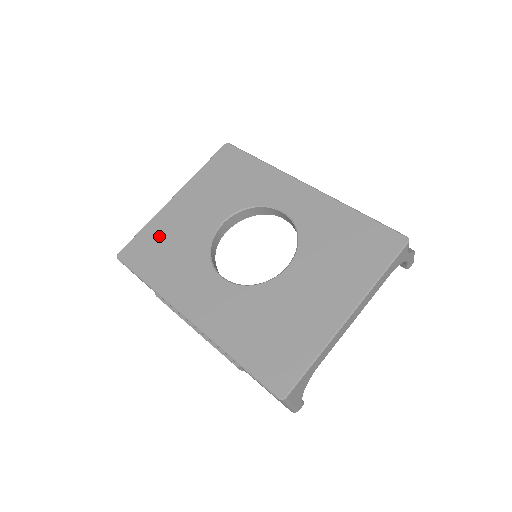
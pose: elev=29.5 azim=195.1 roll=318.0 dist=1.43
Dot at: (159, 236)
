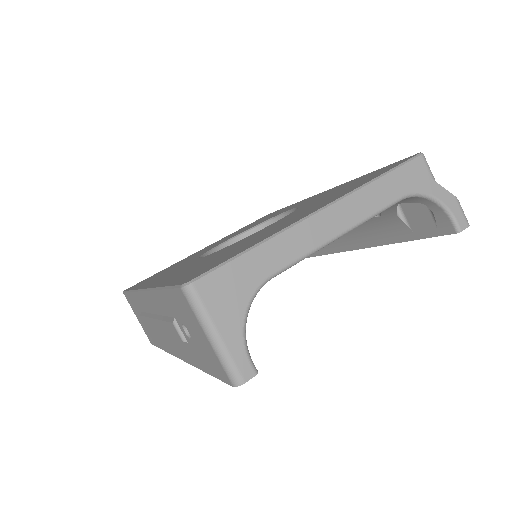
Dot at: occluded
